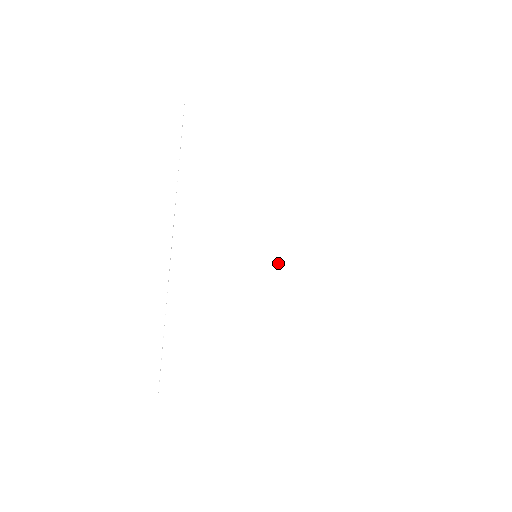
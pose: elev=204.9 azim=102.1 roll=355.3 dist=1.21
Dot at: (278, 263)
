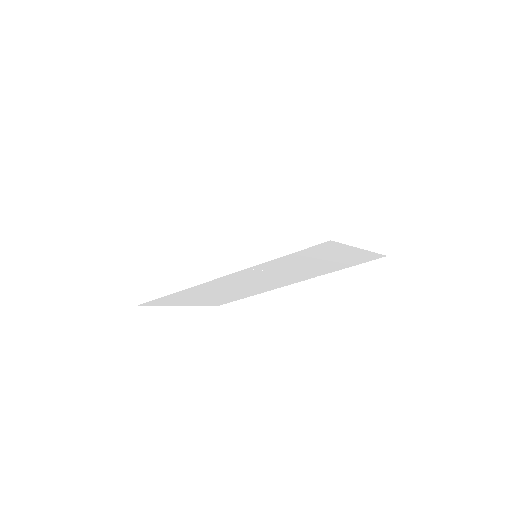
Dot at: (264, 283)
